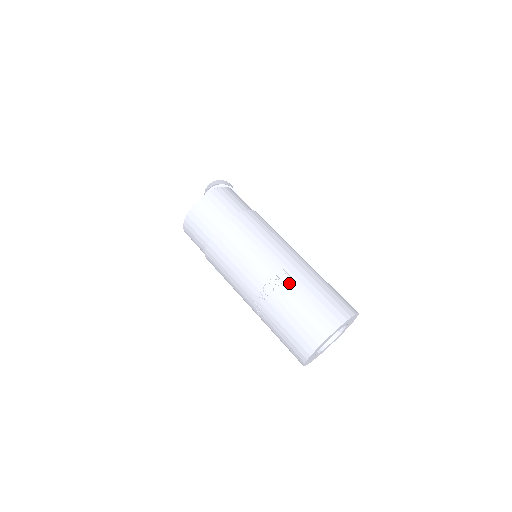
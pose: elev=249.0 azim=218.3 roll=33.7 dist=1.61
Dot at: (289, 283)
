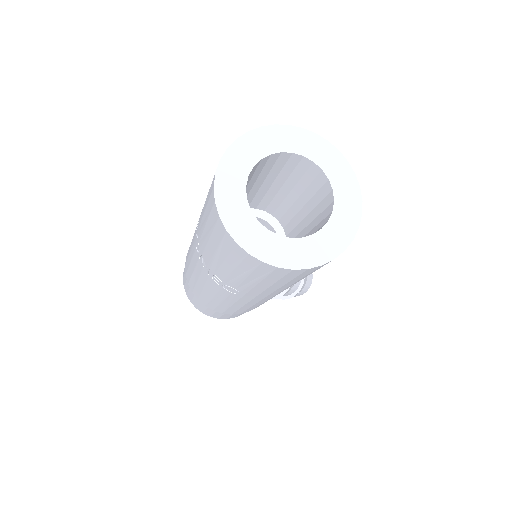
Dot at: occluded
